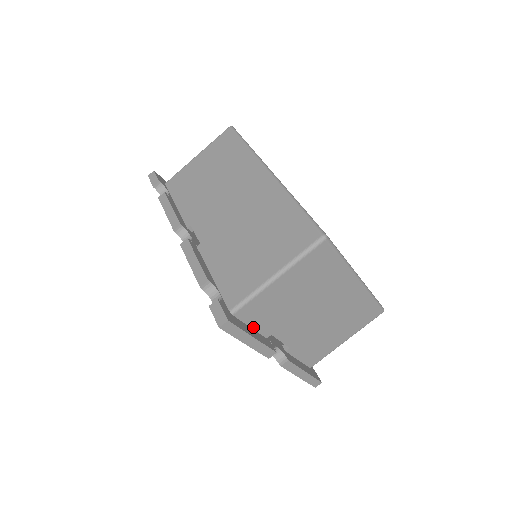
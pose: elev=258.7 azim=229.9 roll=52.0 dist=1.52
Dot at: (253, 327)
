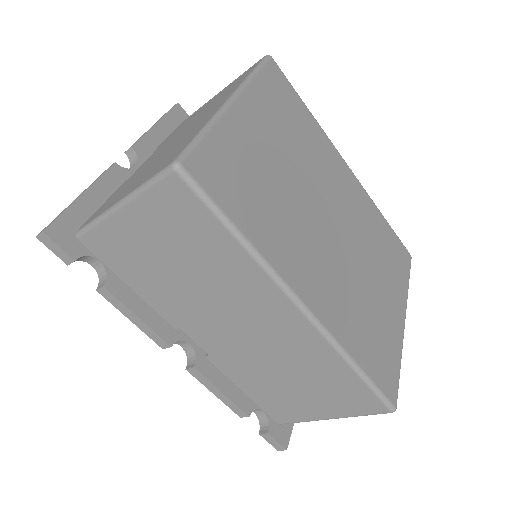
Dot at: occluded
